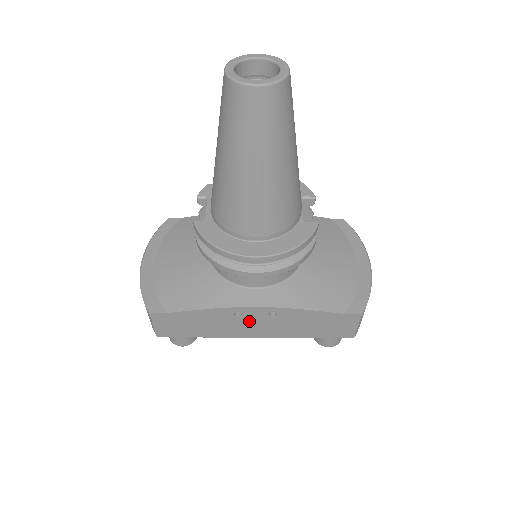
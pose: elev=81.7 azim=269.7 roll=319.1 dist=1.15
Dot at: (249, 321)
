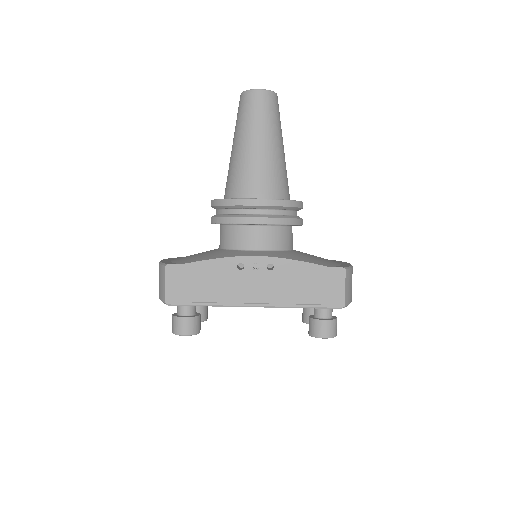
Dot at: (250, 278)
